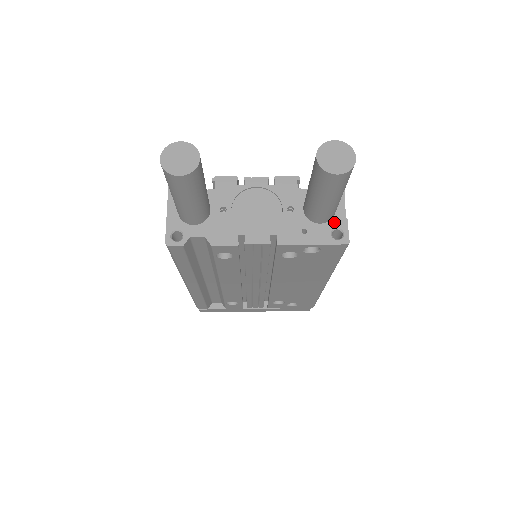
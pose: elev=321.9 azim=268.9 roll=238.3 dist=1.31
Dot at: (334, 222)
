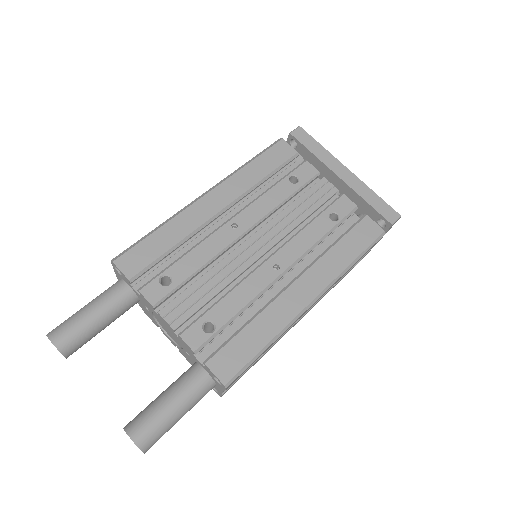
Dot at: occluded
